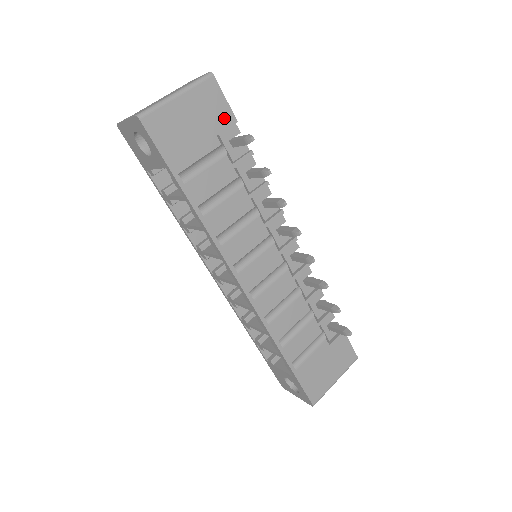
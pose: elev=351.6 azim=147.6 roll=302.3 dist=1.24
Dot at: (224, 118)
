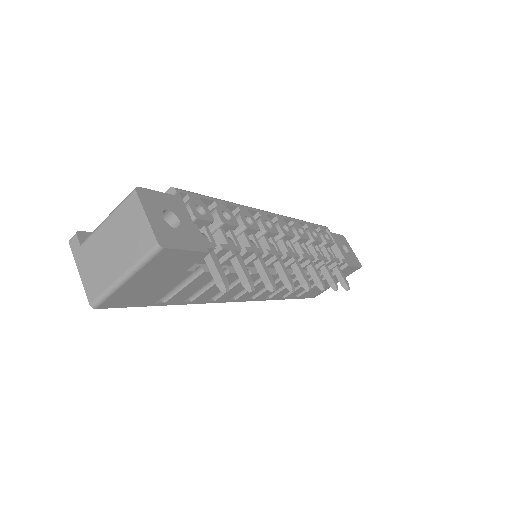
Dot at: (190, 259)
